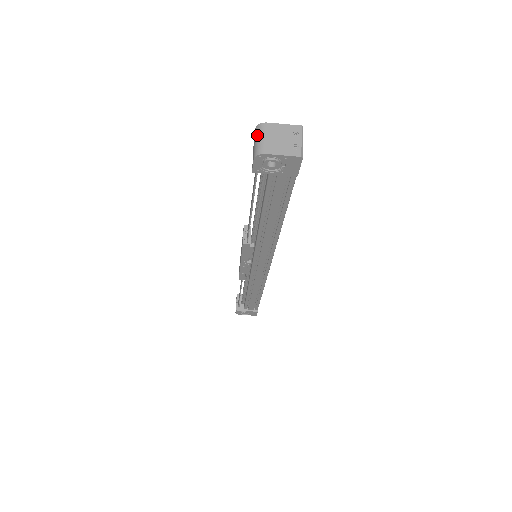
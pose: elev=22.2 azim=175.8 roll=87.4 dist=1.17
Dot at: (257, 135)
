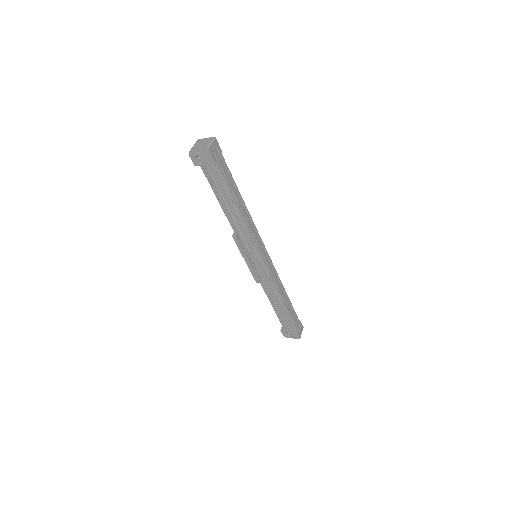
Dot at: (194, 145)
